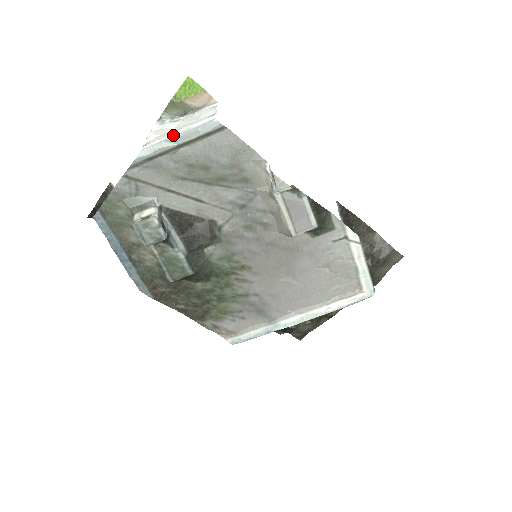
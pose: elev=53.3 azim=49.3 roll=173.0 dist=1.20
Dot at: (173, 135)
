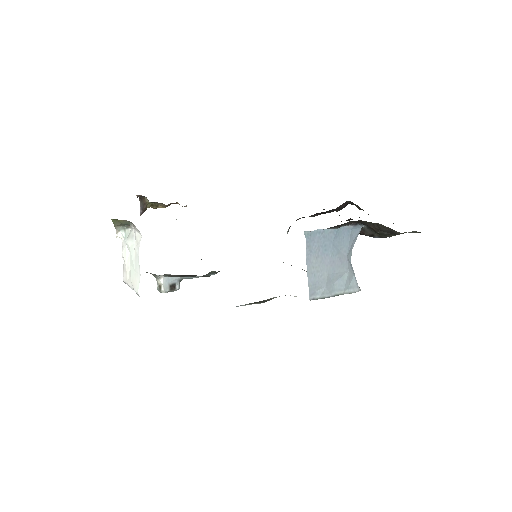
Dot at: occluded
